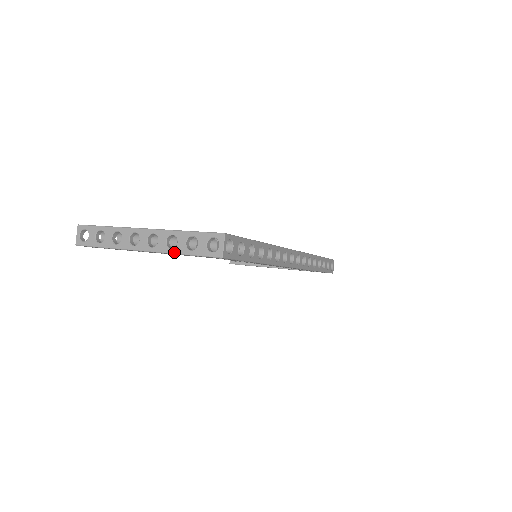
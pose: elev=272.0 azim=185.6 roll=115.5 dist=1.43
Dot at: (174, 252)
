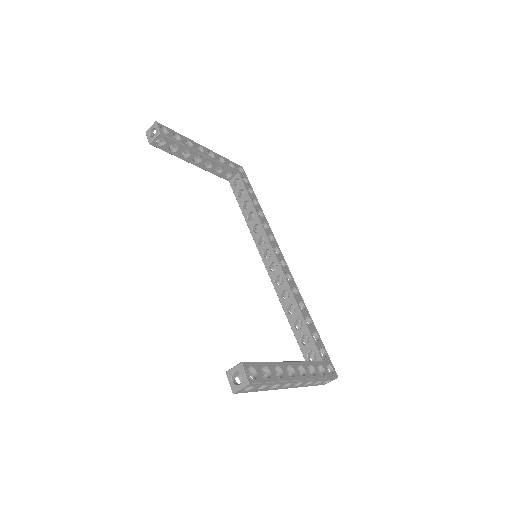
Dot at: occluded
